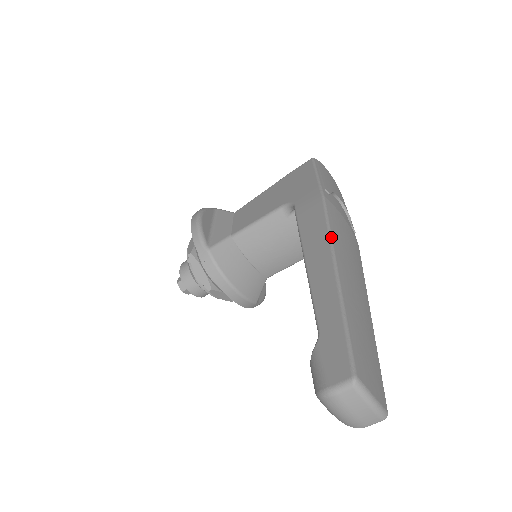
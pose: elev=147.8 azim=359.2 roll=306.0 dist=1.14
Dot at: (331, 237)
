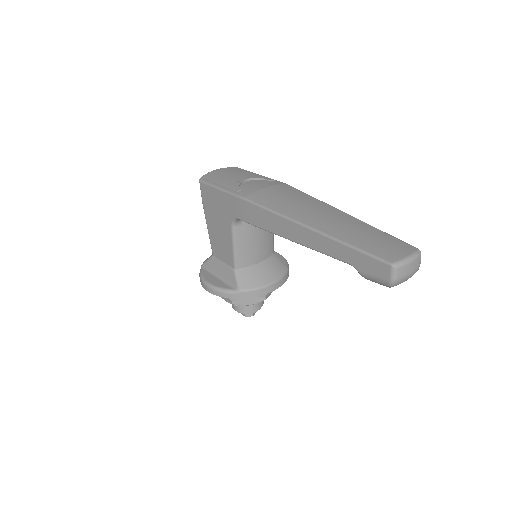
Dot at: (283, 216)
